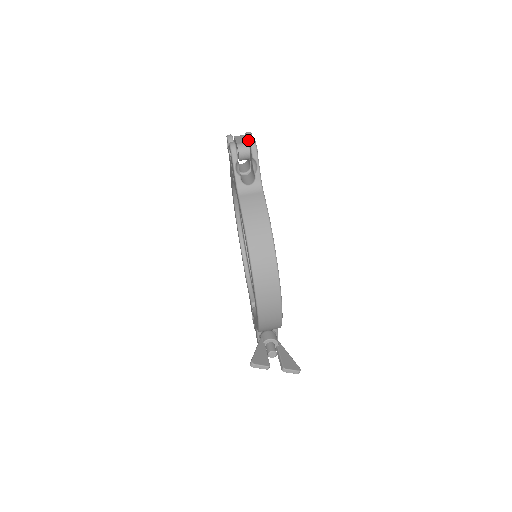
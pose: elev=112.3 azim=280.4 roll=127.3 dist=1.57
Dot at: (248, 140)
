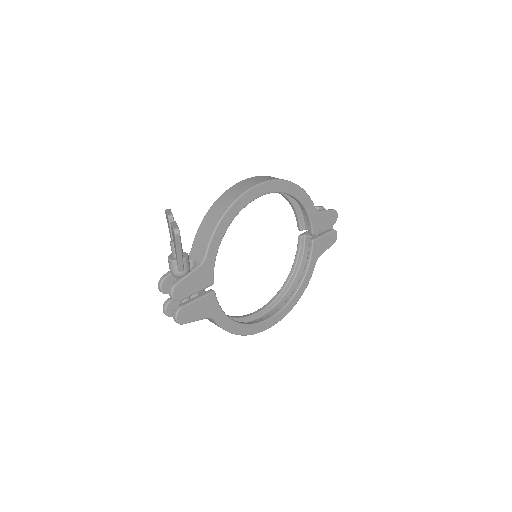
Dot at: (332, 229)
